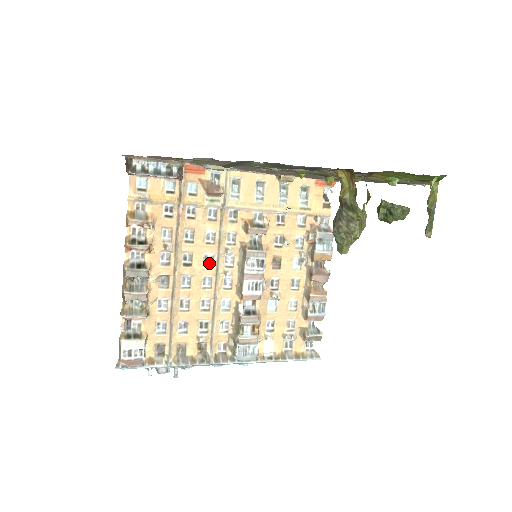
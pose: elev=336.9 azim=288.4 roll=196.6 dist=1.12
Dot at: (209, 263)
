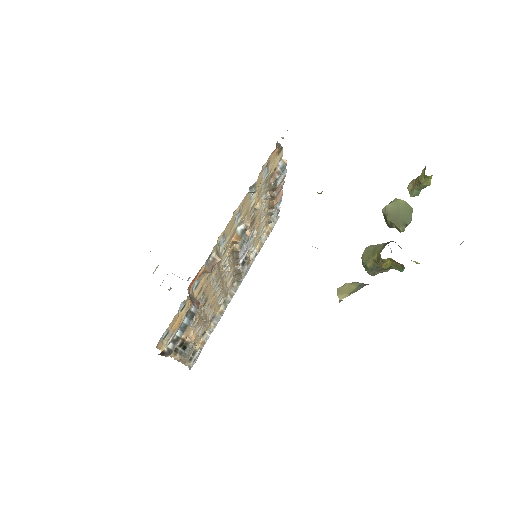
Dot at: (216, 283)
